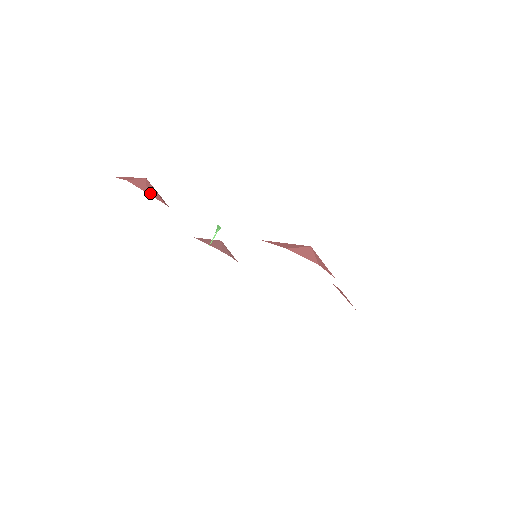
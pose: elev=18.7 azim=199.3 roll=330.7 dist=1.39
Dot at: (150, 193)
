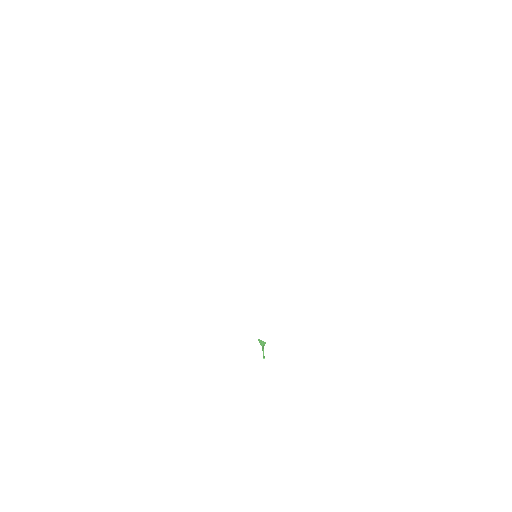
Dot at: occluded
